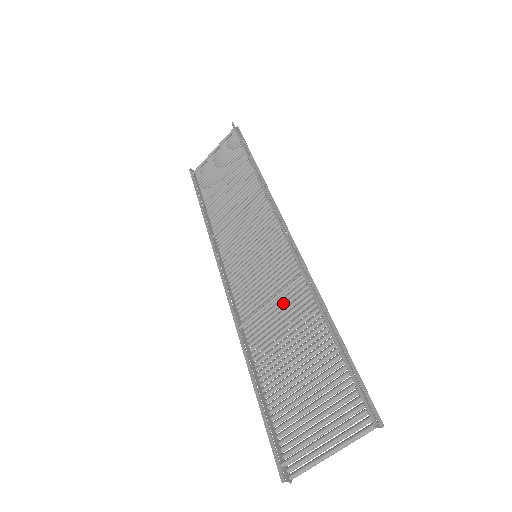
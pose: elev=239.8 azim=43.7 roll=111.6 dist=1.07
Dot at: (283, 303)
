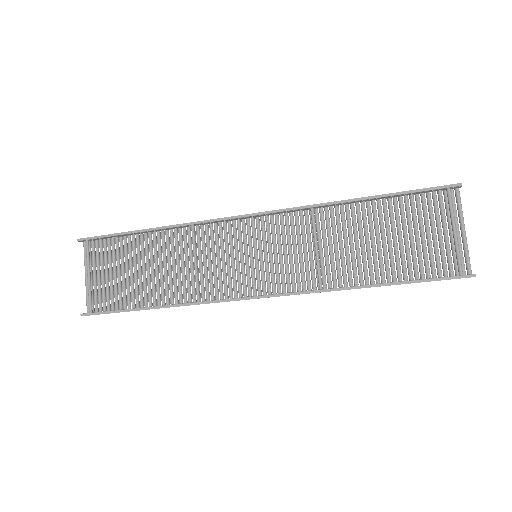
Dot at: (323, 238)
